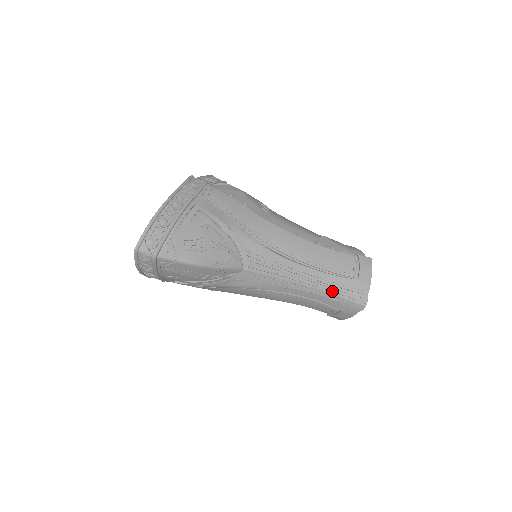
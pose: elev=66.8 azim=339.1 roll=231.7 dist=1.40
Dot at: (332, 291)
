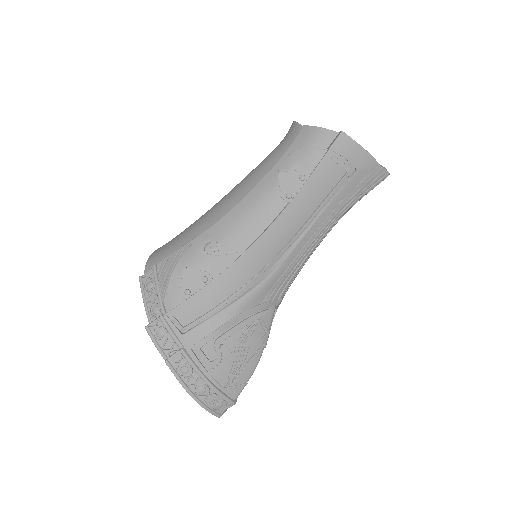
Dot at: (348, 206)
